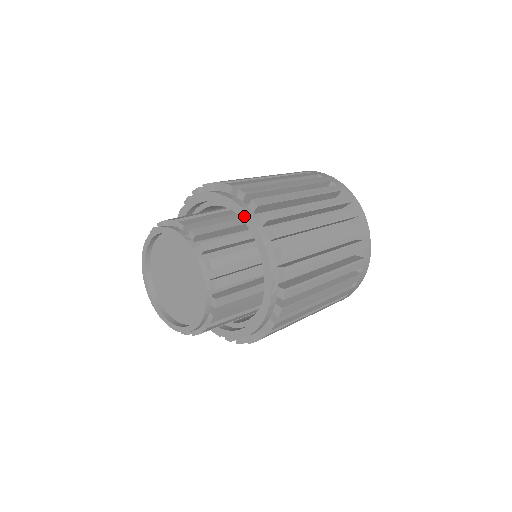
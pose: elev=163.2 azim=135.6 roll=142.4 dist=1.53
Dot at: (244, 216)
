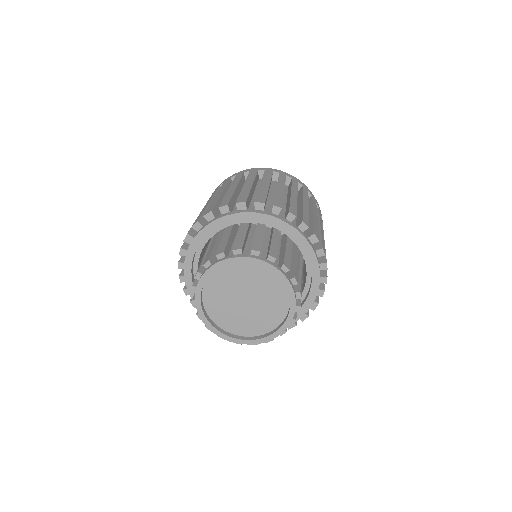
Dot at: (314, 260)
